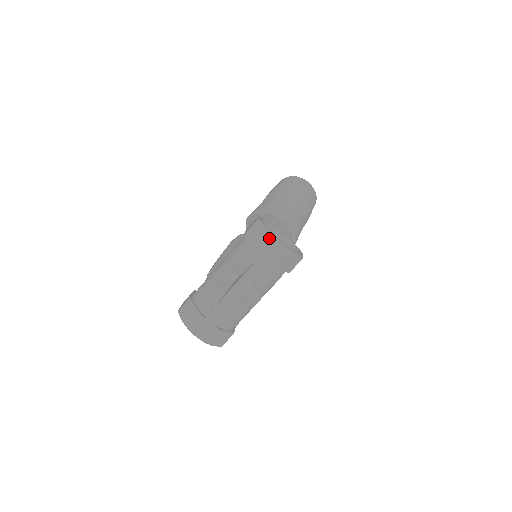
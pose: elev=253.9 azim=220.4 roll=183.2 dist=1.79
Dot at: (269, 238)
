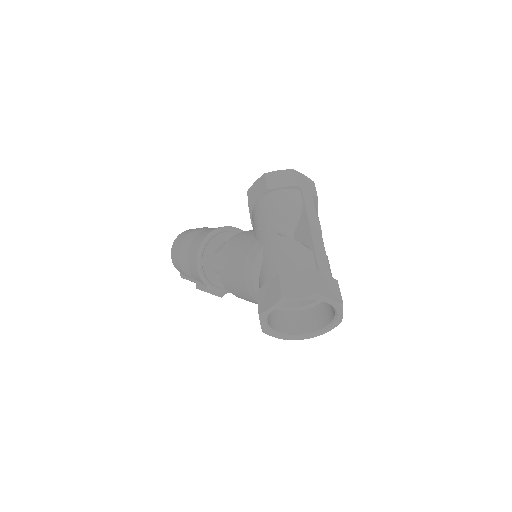
Dot at: (295, 172)
